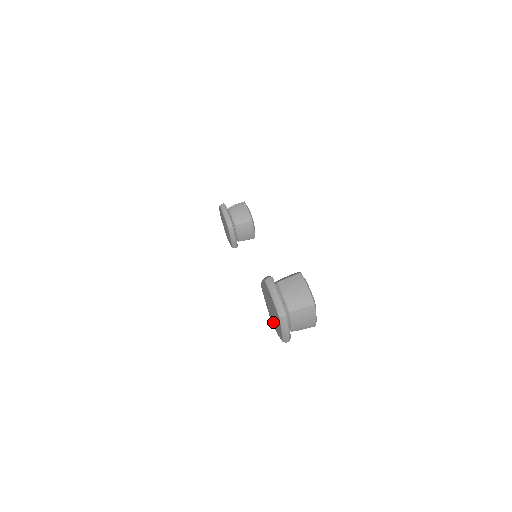
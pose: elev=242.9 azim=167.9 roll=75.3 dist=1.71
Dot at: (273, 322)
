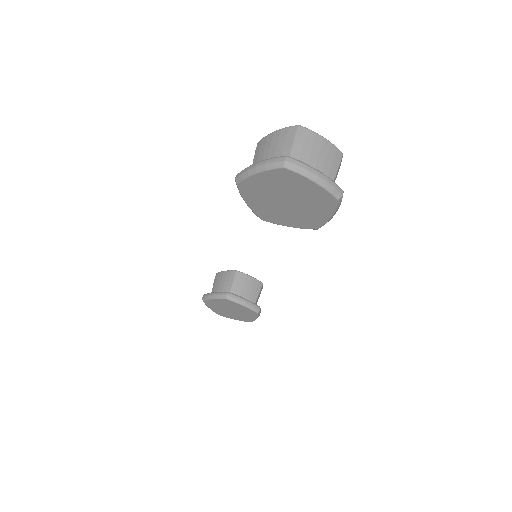
Dot at: (313, 218)
